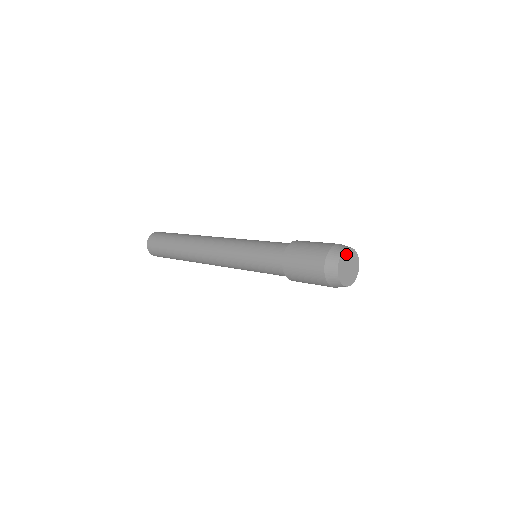
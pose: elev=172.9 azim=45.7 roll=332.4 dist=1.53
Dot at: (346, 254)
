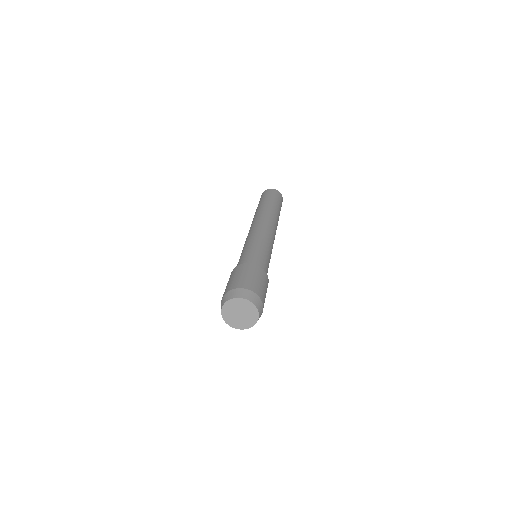
Dot at: (227, 307)
